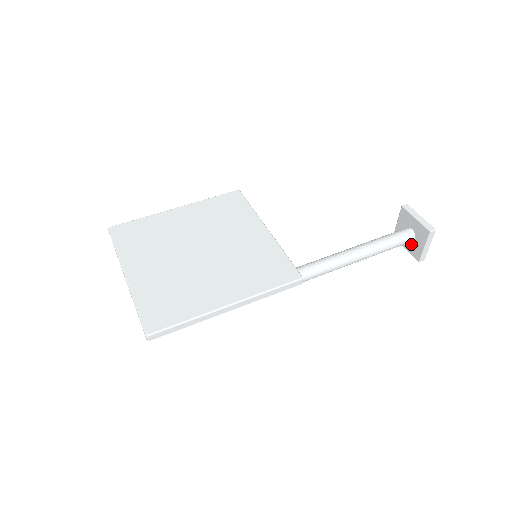
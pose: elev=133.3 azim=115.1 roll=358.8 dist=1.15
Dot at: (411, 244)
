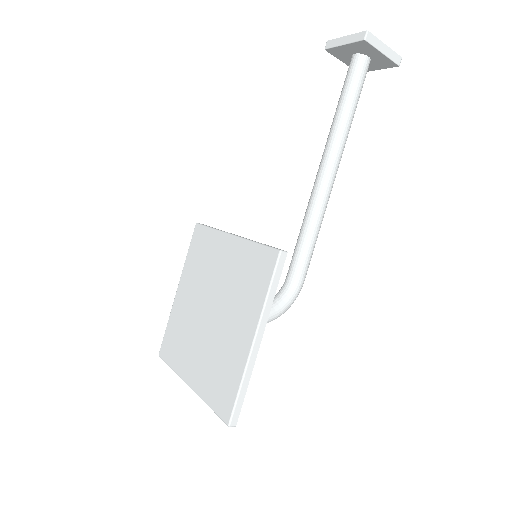
Dot at: (373, 63)
